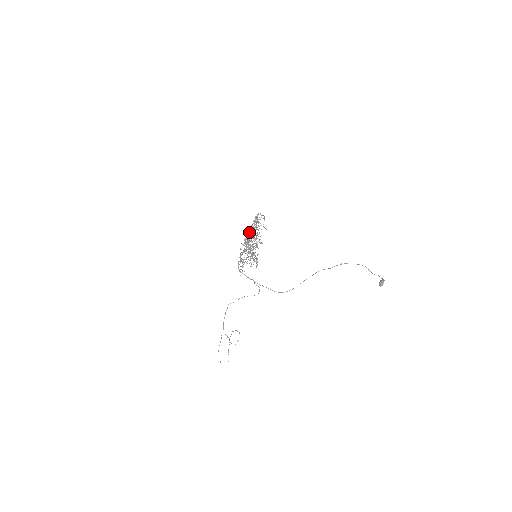
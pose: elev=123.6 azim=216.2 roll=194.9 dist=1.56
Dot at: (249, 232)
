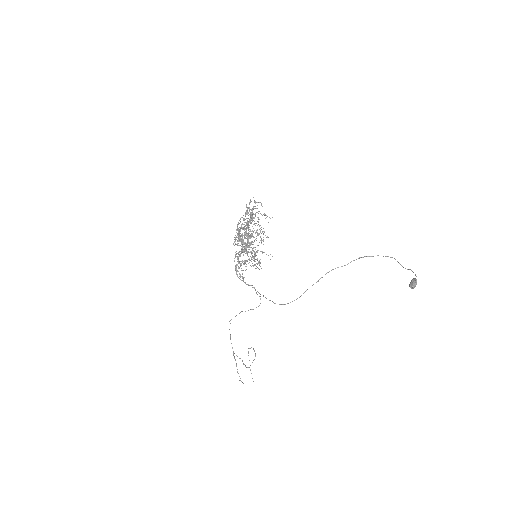
Dot at: (238, 228)
